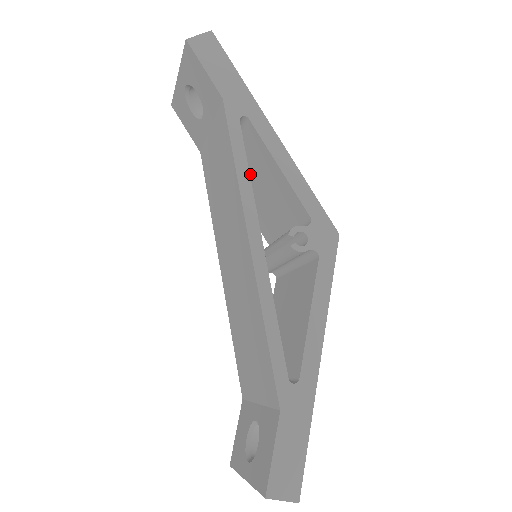
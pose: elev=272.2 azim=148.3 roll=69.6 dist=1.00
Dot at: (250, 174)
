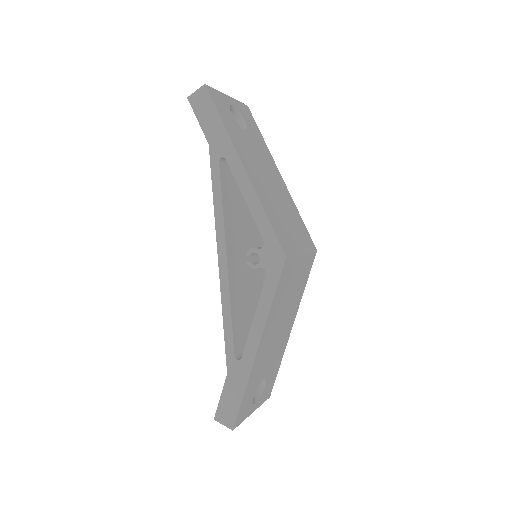
Dot at: occluded
